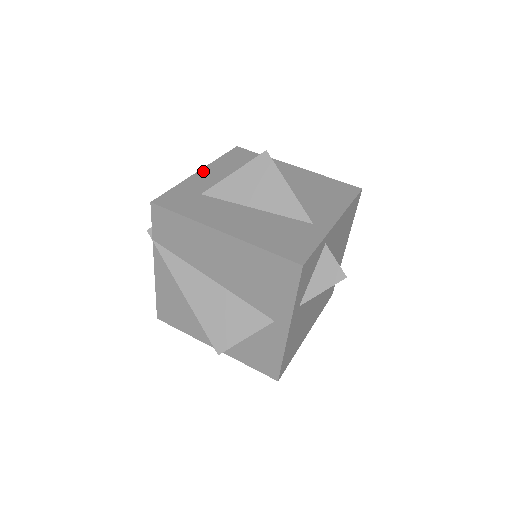
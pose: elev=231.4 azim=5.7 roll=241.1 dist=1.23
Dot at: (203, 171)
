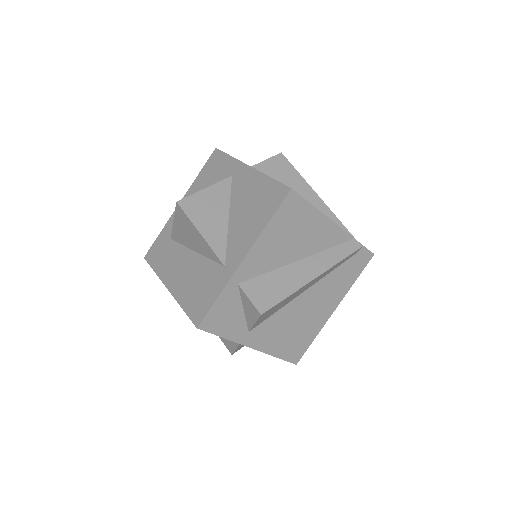
Dot at: occluded
